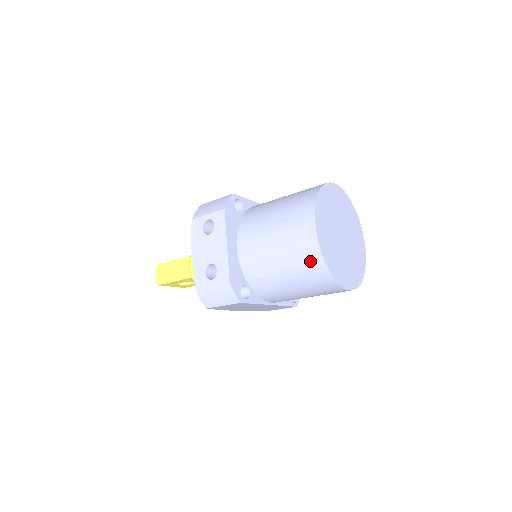
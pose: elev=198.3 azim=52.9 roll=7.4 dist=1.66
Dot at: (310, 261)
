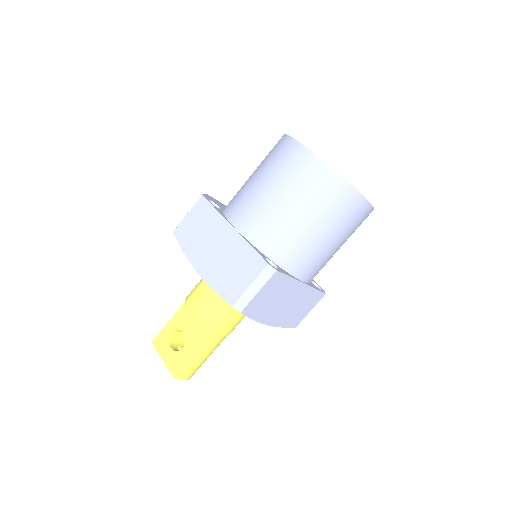
Dot at: occluded
